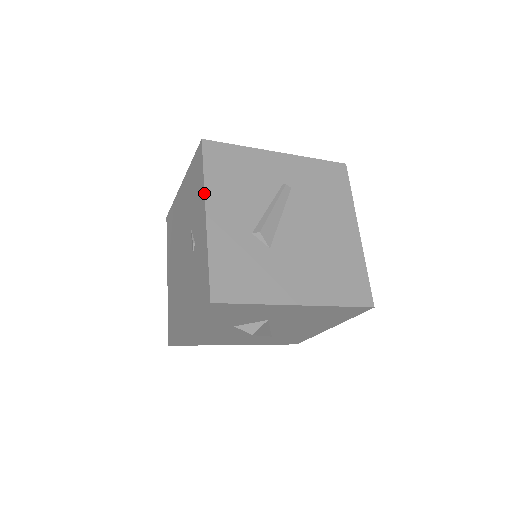
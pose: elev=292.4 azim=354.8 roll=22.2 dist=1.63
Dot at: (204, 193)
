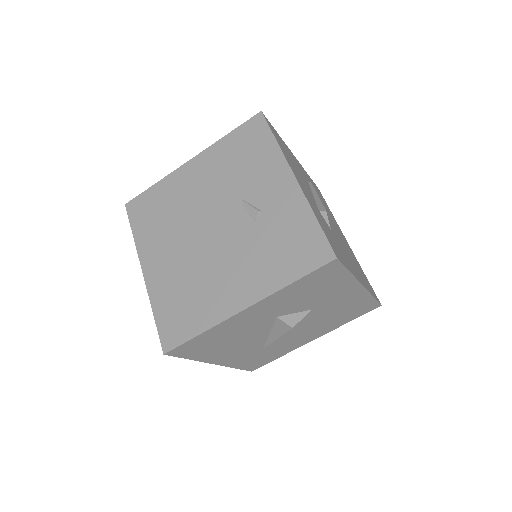
Dot at: (285, 157)
